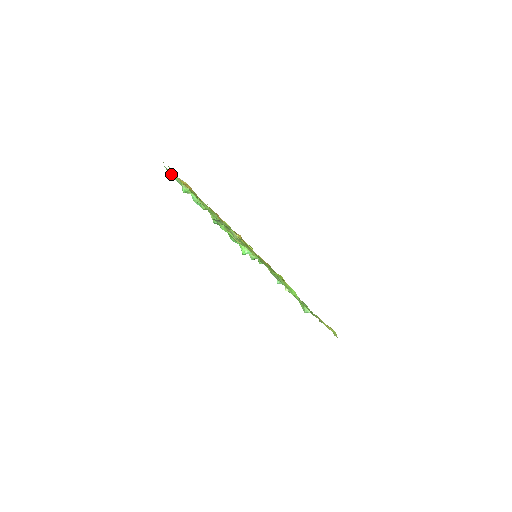
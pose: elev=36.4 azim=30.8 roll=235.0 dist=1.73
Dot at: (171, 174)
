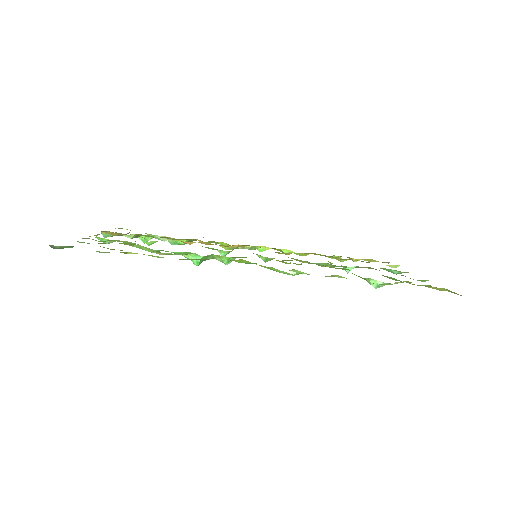
Dot at: occluded
